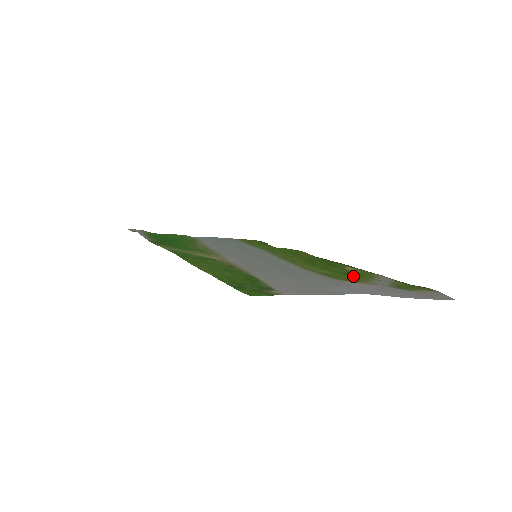
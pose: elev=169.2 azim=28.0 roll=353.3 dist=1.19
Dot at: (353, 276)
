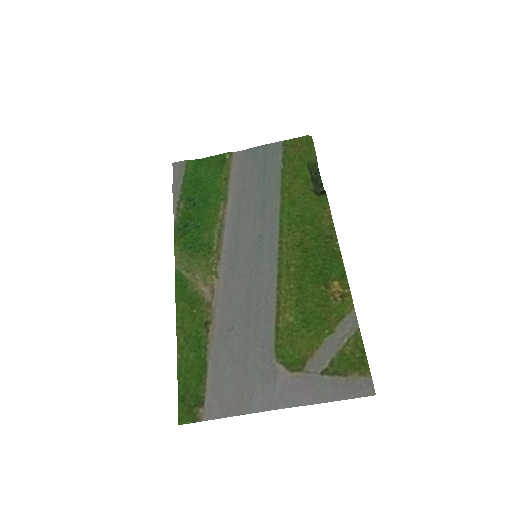
Dot at: (309, 335)
